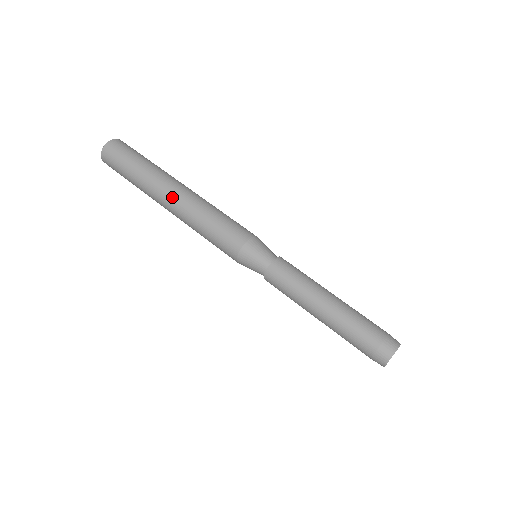
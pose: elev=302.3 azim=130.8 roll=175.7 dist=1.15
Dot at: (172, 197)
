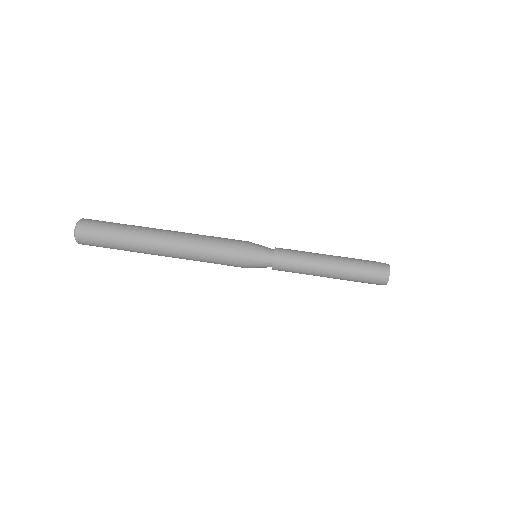
Dot at: (168, 233)
